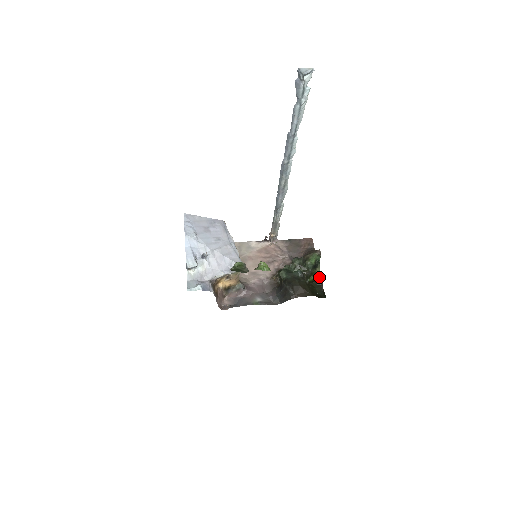
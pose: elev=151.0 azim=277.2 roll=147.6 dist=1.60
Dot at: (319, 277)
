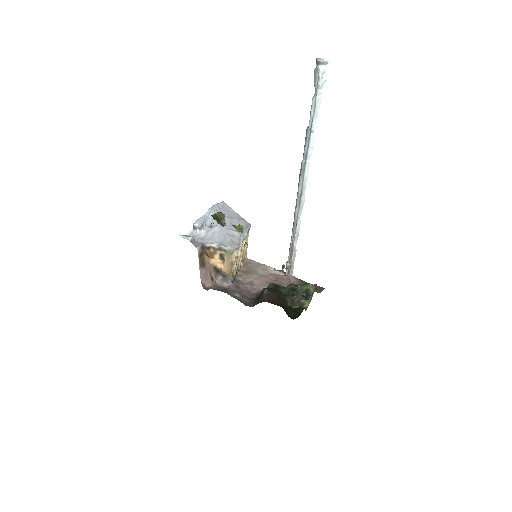
Dot at: (302, 305)
